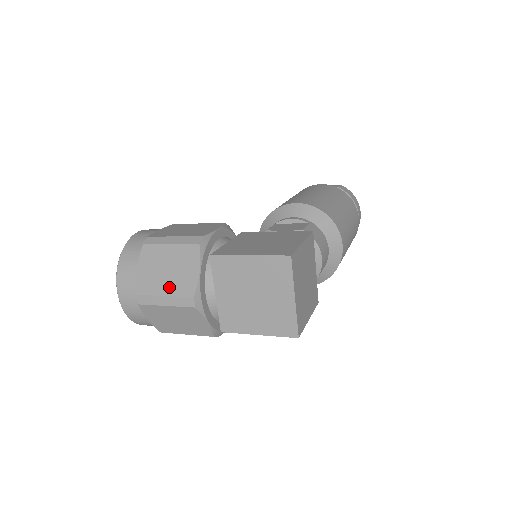
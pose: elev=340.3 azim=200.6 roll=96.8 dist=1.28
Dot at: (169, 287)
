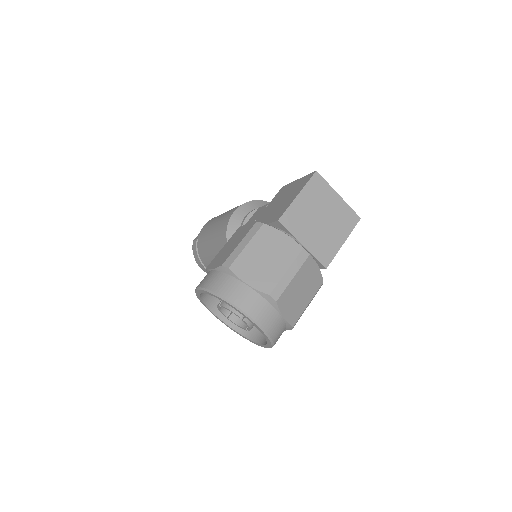
Dot at: (282, 263)
